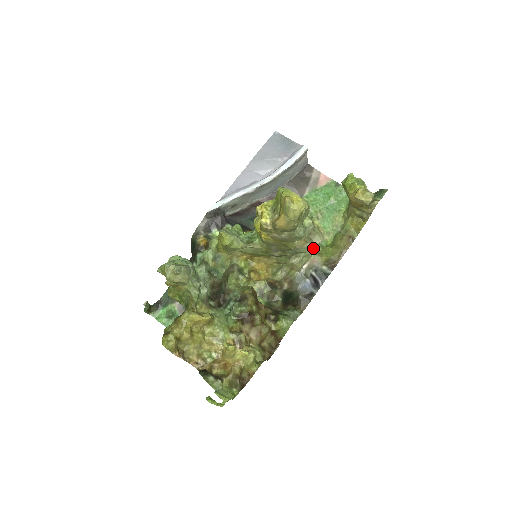
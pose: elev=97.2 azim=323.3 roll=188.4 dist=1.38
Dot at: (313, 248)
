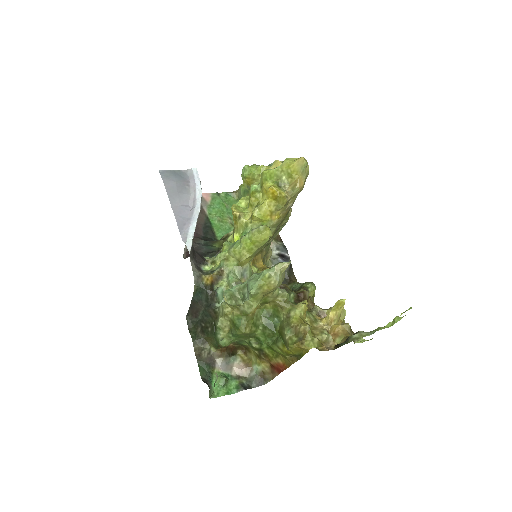
Dot at: occluded
